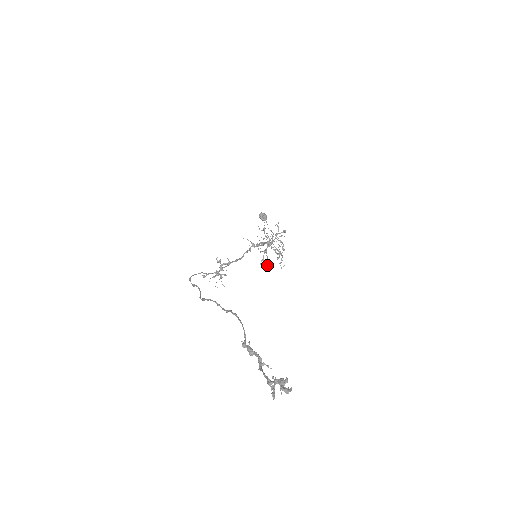
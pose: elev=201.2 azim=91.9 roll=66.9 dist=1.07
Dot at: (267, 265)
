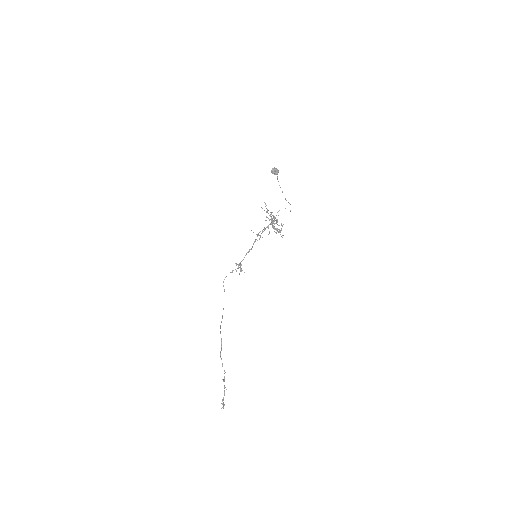
Dot at: occluded
